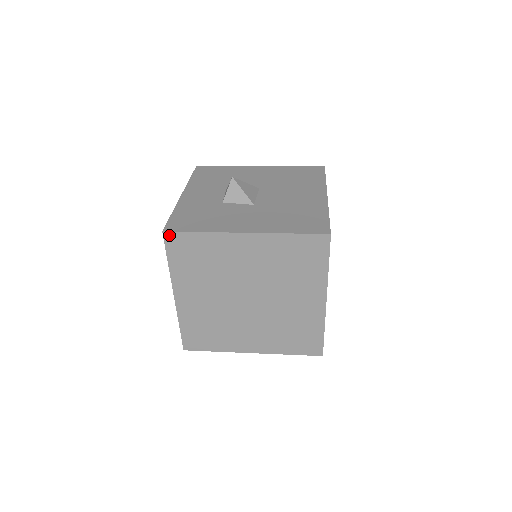
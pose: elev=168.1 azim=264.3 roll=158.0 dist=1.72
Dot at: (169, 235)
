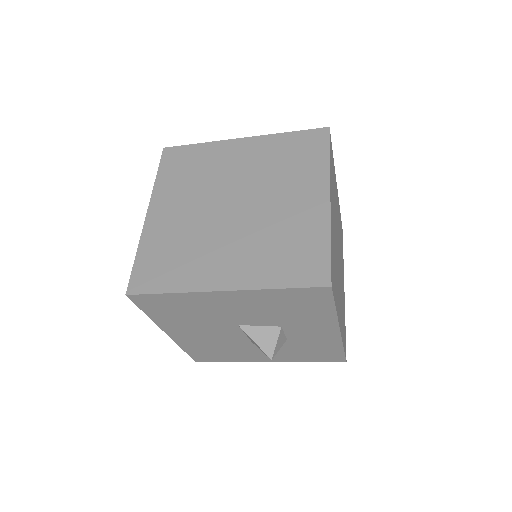
Dot at: (169, 150)
